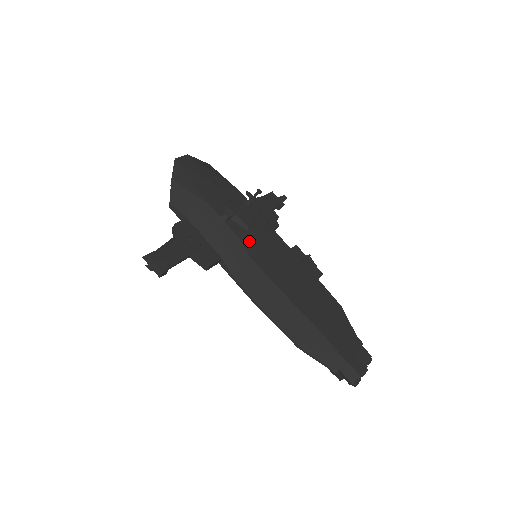
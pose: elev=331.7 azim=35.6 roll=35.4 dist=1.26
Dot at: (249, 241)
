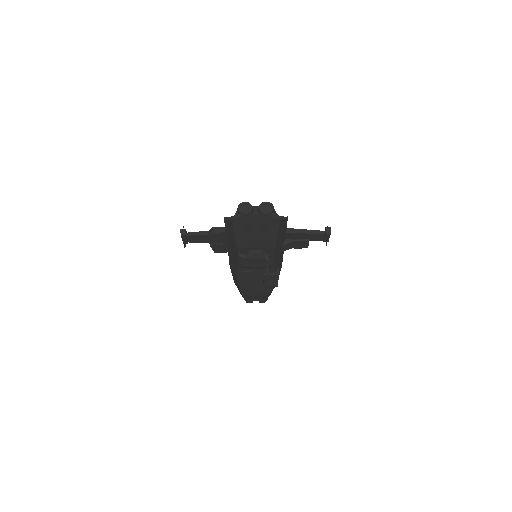
Dot at: (245, 266)
